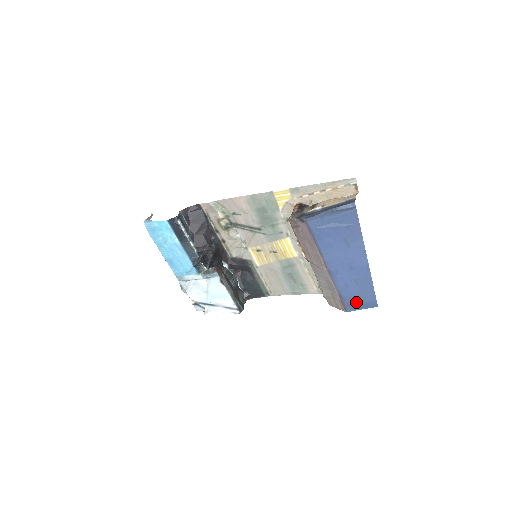
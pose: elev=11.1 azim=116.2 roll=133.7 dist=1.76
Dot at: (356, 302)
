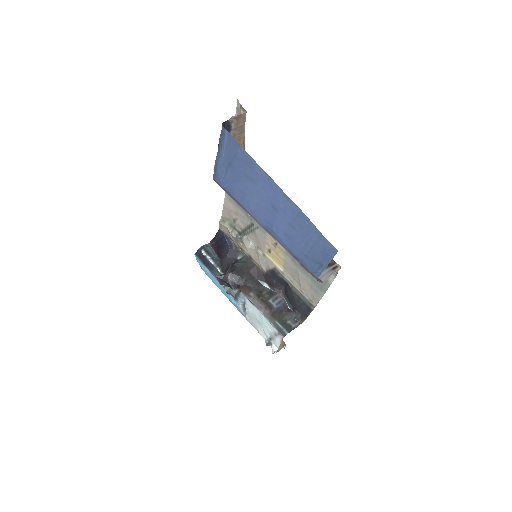
Dot at: (313, 257)
